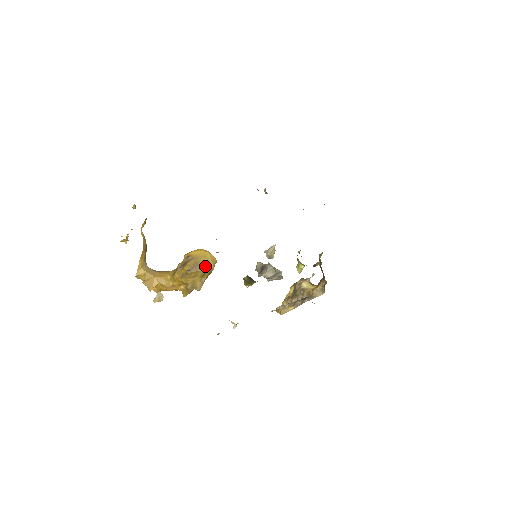
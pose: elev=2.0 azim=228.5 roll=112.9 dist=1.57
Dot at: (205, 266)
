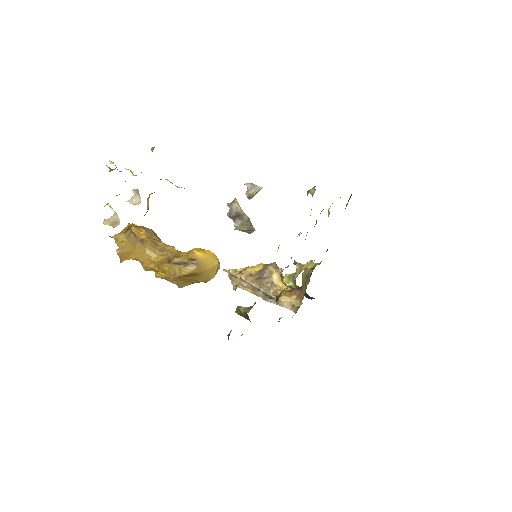
Dot at: (206, 277)
